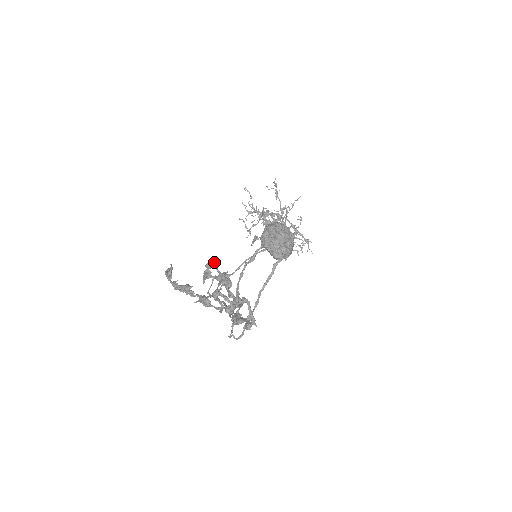
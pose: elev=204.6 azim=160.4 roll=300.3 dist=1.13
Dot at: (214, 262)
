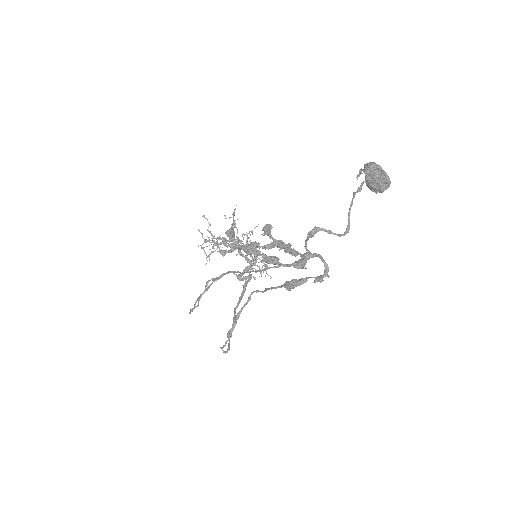
Dot at: (271, 226)
